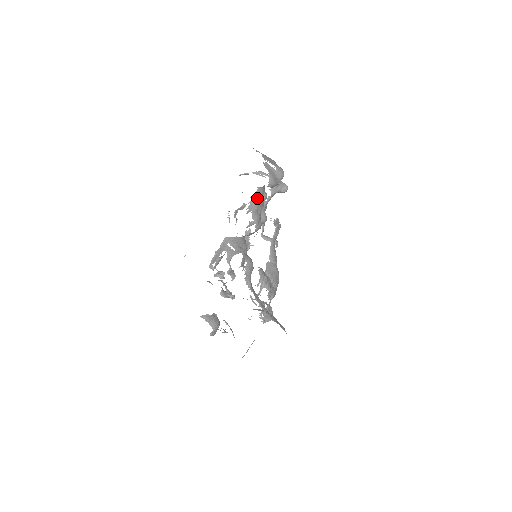
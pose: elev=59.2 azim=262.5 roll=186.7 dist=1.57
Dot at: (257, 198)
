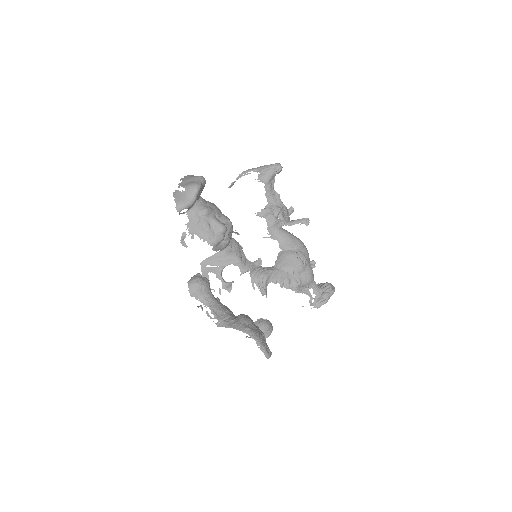
Dot at: (192, 221)
